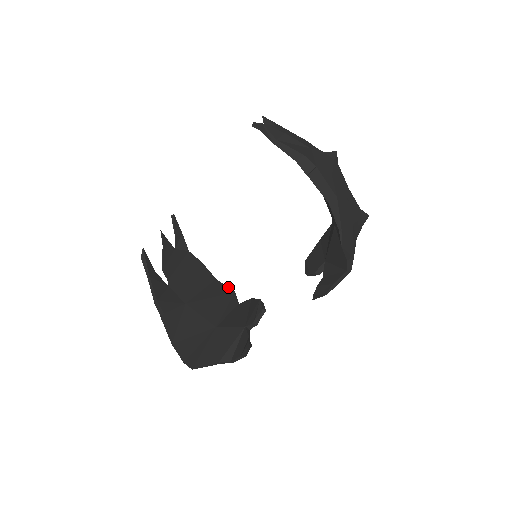
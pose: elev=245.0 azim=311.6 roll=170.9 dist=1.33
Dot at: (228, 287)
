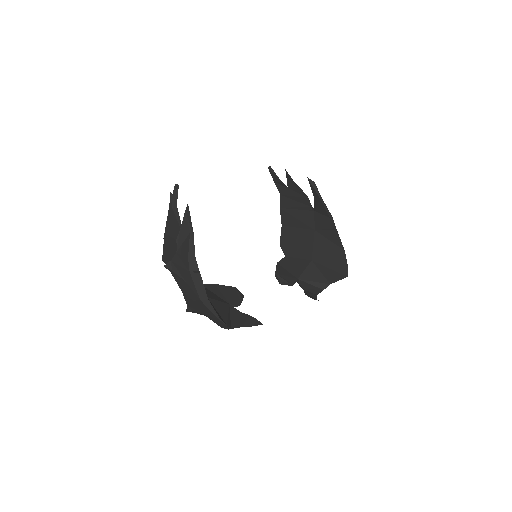
Dot at: occluded
